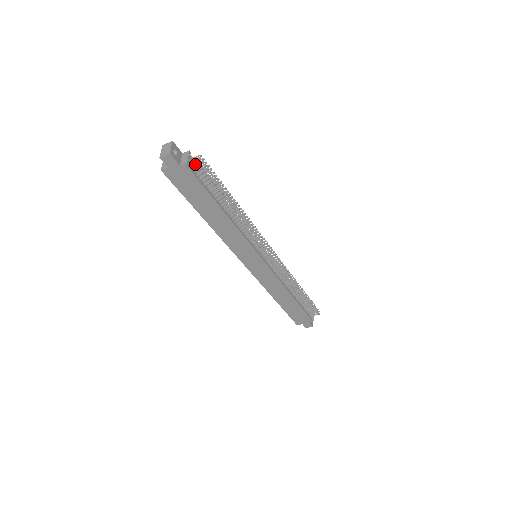
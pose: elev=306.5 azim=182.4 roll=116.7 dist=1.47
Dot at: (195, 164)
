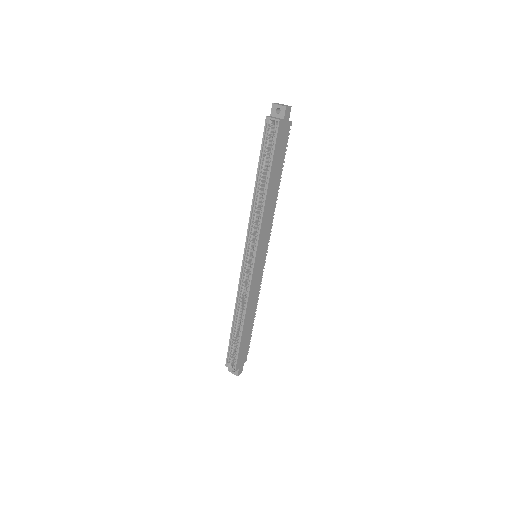
Dot at: occluded
